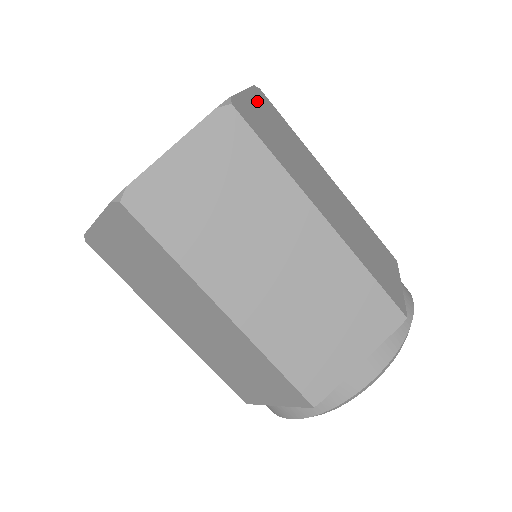
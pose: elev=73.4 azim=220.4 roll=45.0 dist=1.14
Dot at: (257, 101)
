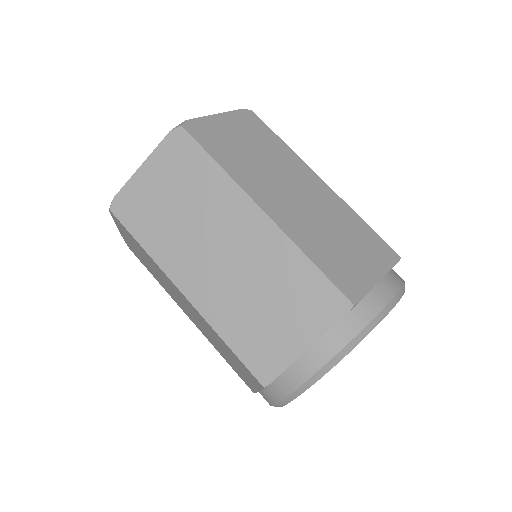
Dot at: (234, 121)
